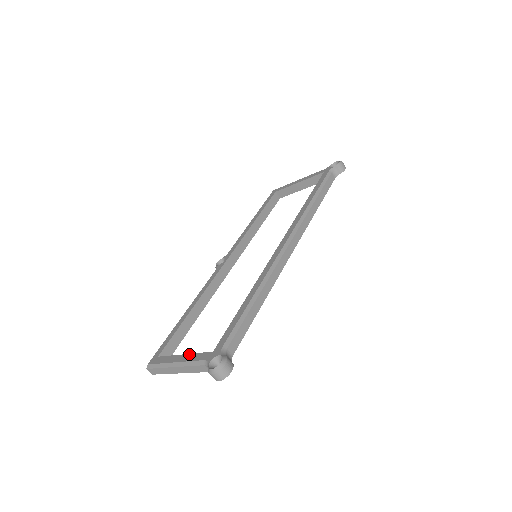
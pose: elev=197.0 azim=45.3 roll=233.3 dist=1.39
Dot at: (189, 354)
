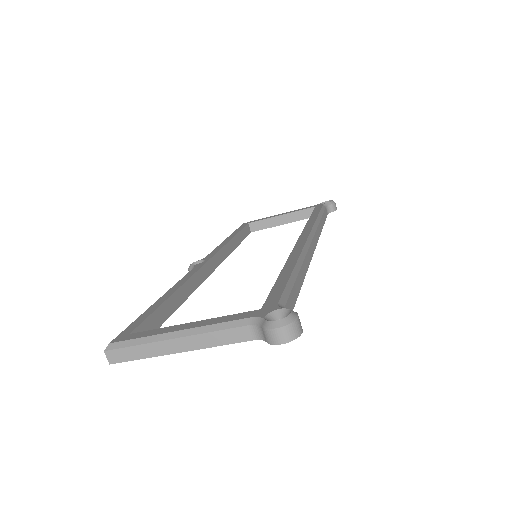
Dot at: (206, 319)
